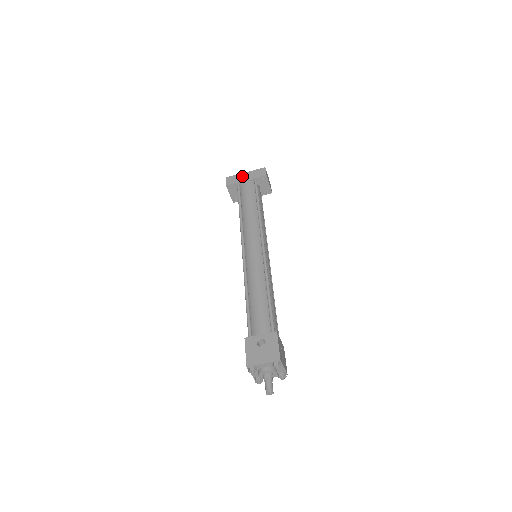
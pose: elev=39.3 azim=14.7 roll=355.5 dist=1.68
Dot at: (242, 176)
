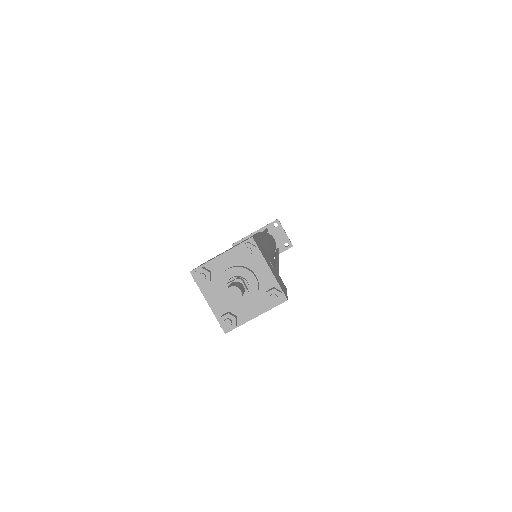
Dot at: occluded
